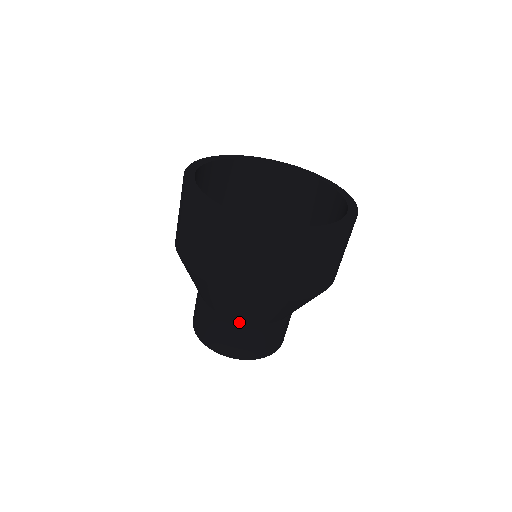
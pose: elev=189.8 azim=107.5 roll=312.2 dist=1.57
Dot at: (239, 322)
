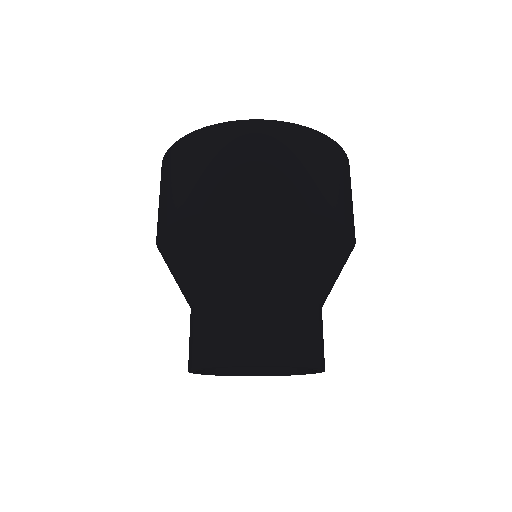
Dot at: (231, 296)
